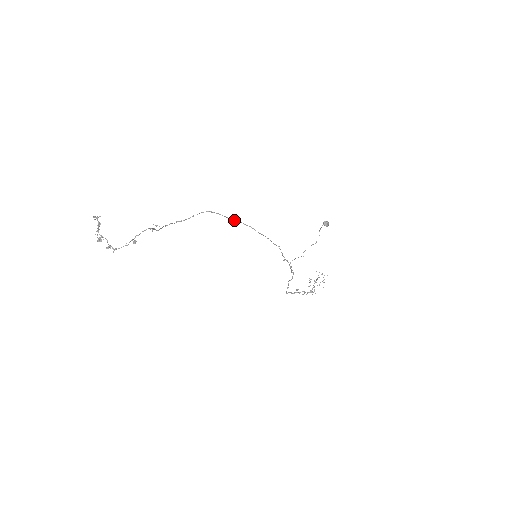
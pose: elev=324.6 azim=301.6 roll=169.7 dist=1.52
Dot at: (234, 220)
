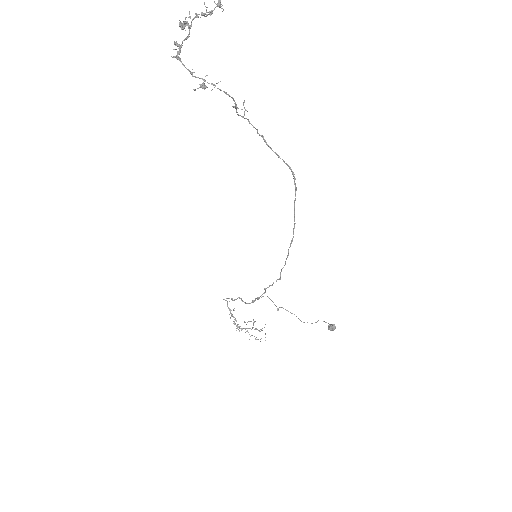
Dot at: occluded
